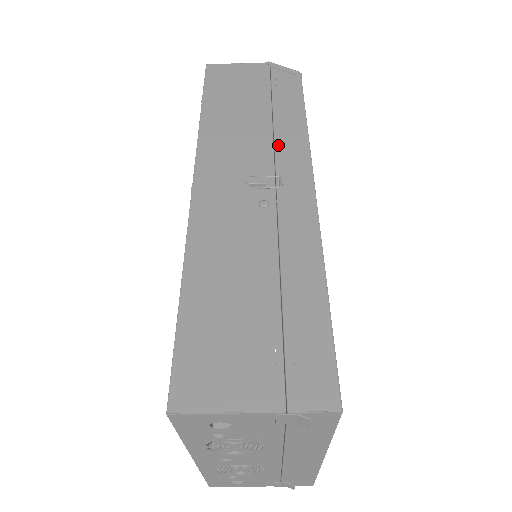
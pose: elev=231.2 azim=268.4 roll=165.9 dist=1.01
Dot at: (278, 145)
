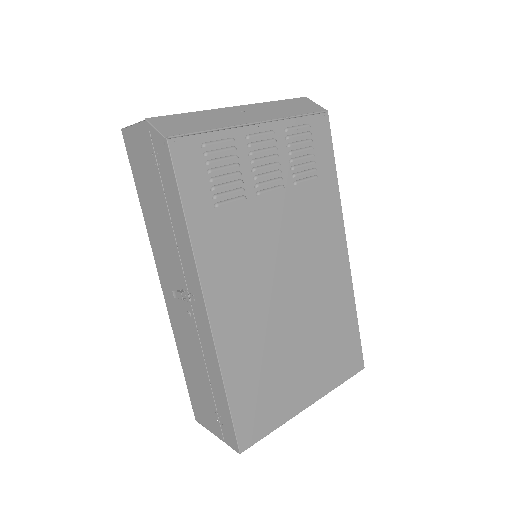
Dot at: (180, 254)
